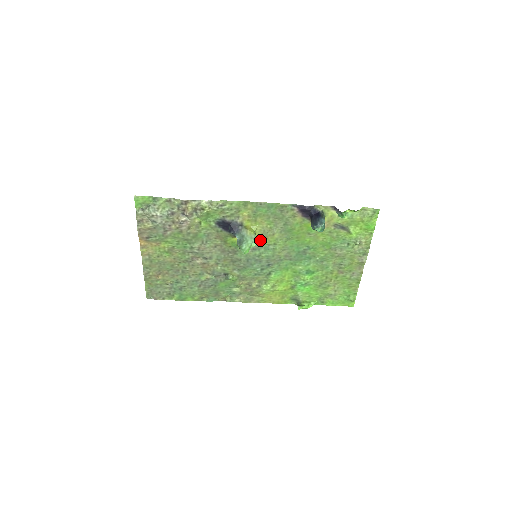
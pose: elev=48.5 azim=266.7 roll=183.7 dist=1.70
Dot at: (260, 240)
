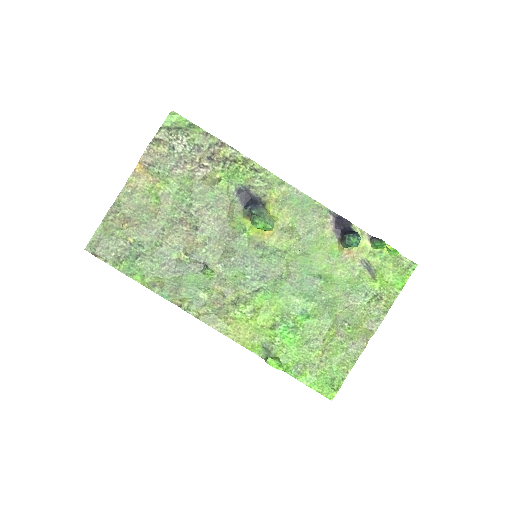
Dot at: (271, 238)
